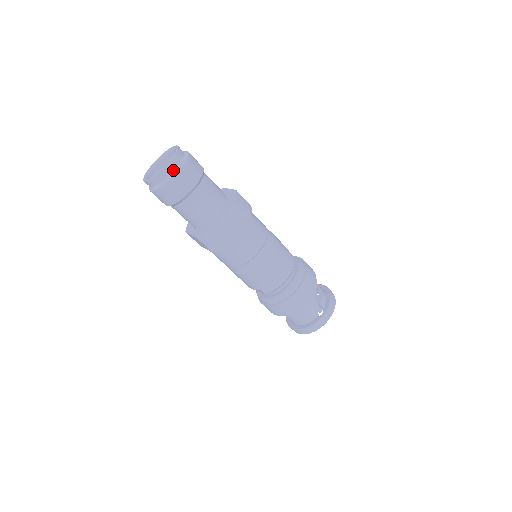
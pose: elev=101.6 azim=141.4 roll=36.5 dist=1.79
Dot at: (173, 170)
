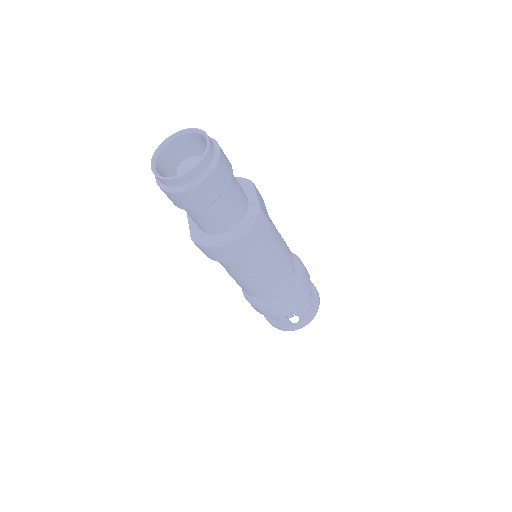
Dot at: (188, 182)
